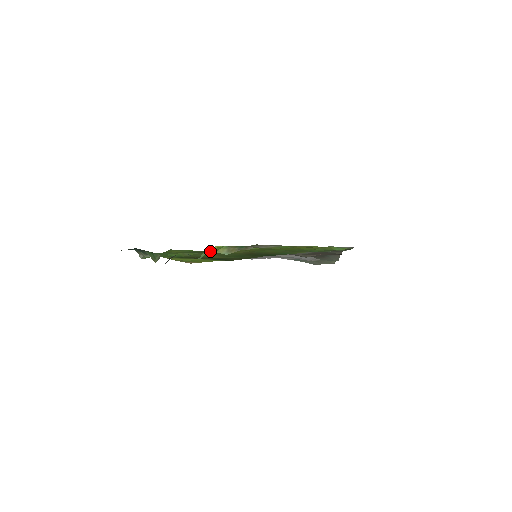
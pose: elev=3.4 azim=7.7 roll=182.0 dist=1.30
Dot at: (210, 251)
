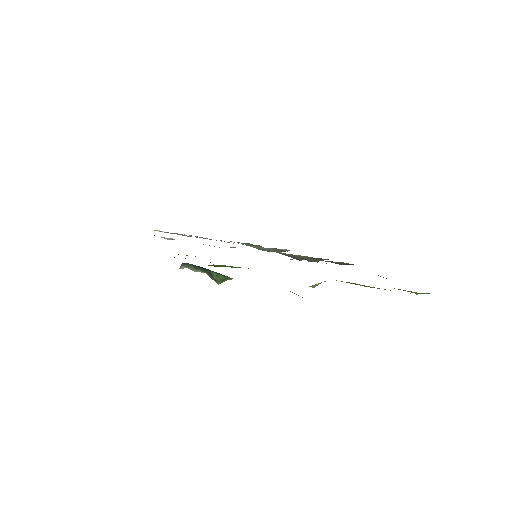
Dot at: occluded
